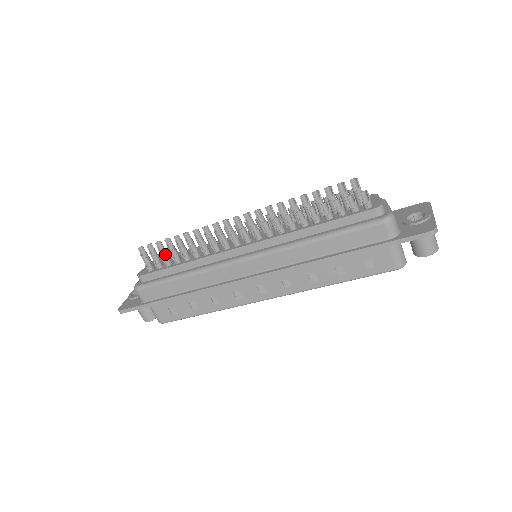
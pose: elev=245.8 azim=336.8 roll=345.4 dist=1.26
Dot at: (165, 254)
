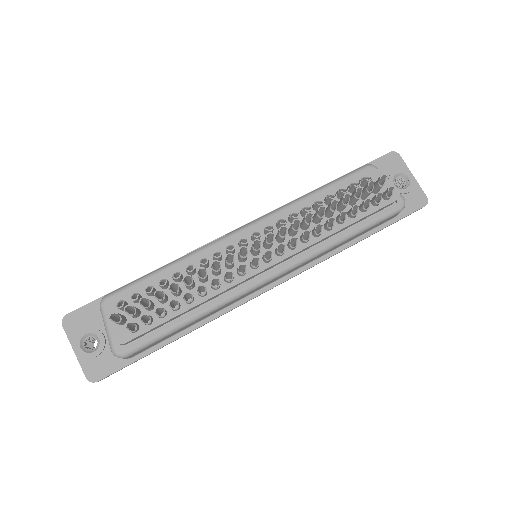
Dot at: (158, 308)
